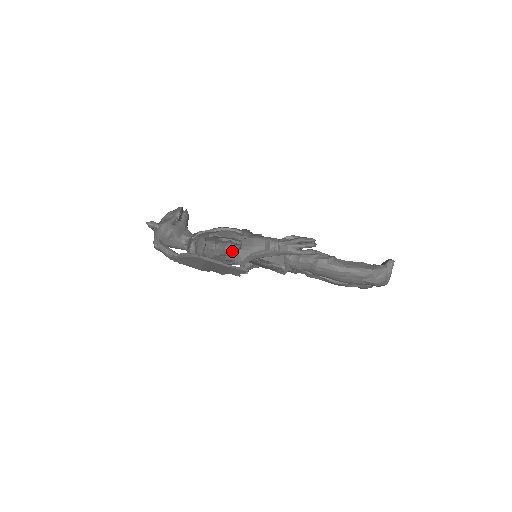
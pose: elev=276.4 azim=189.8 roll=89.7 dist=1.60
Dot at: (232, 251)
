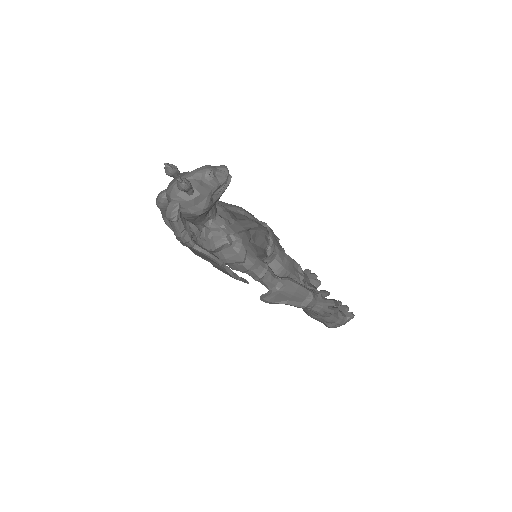
Dot at: (267, 283)
